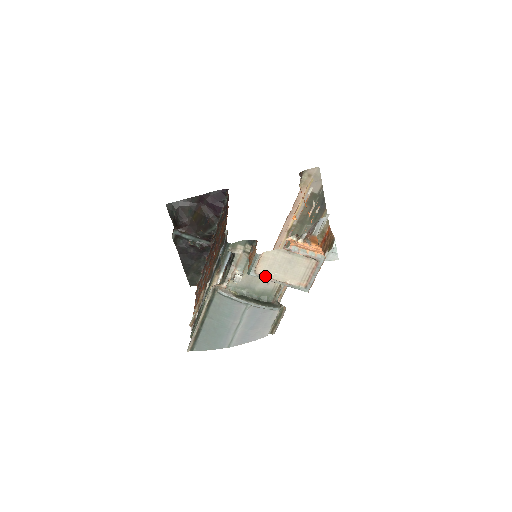
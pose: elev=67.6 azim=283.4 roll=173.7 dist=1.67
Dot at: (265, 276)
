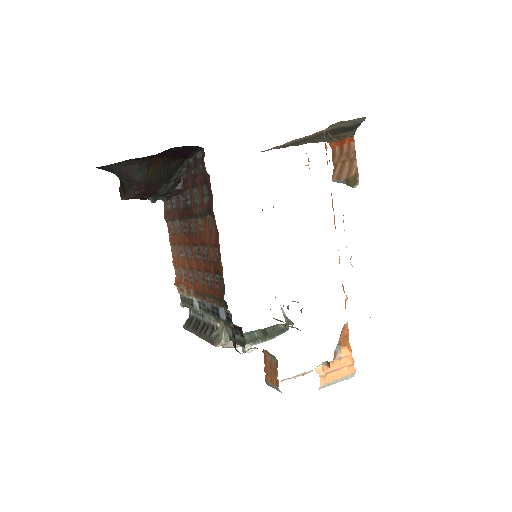
Dot at: occluded
